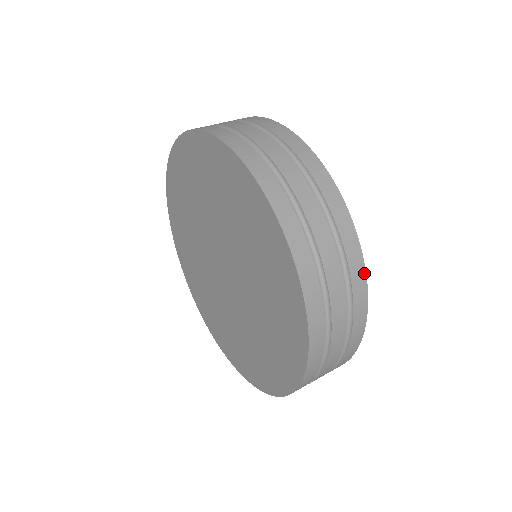
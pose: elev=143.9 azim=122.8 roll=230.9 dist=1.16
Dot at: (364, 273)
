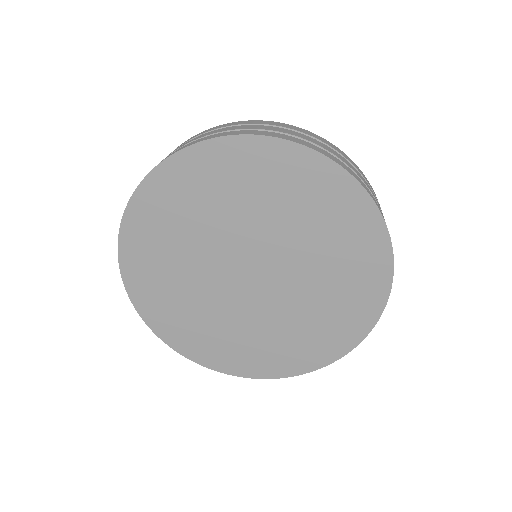
Dot at: (355, 165)
